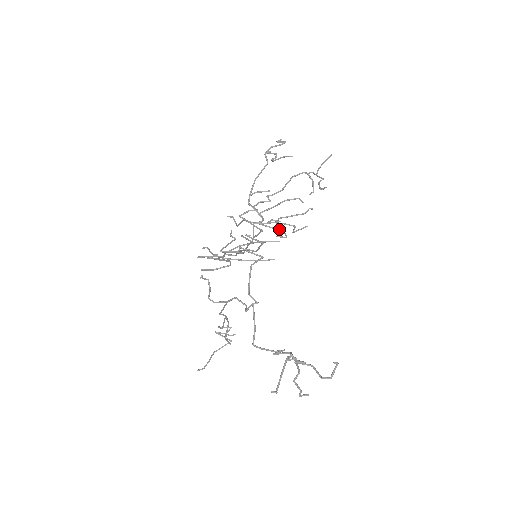
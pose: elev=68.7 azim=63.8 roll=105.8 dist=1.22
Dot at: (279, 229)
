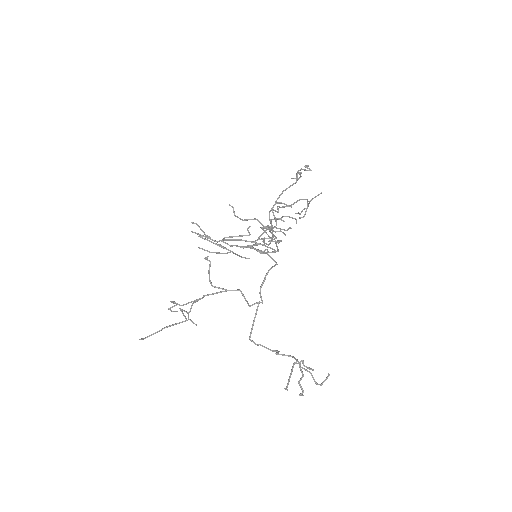
Dot at: occluded
